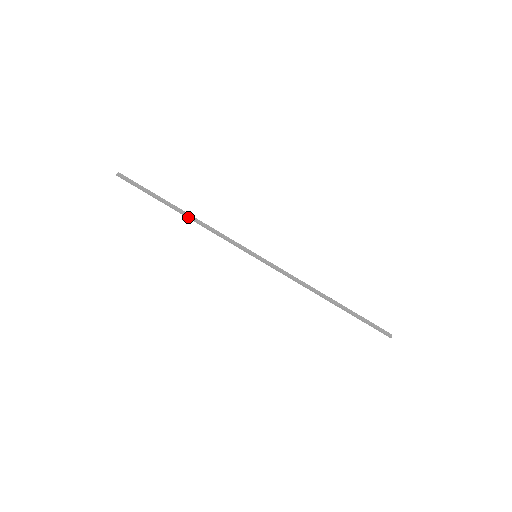
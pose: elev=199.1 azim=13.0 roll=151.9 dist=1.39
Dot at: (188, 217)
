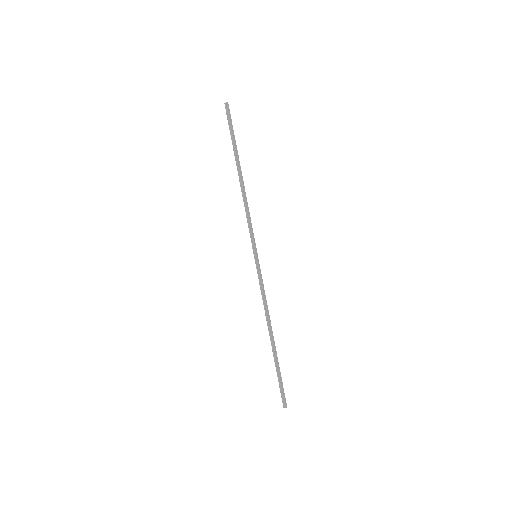
Dot at: (240, 182)
